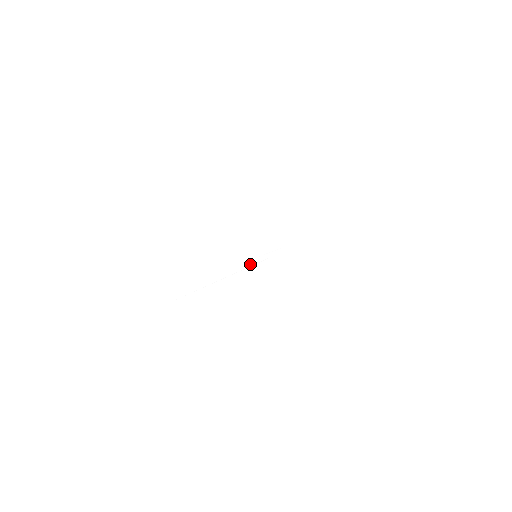
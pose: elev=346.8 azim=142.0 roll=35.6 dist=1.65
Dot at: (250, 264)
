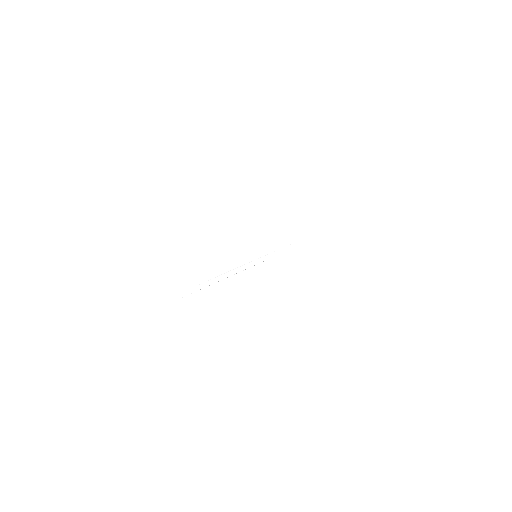
Dot at: (252, 264)
